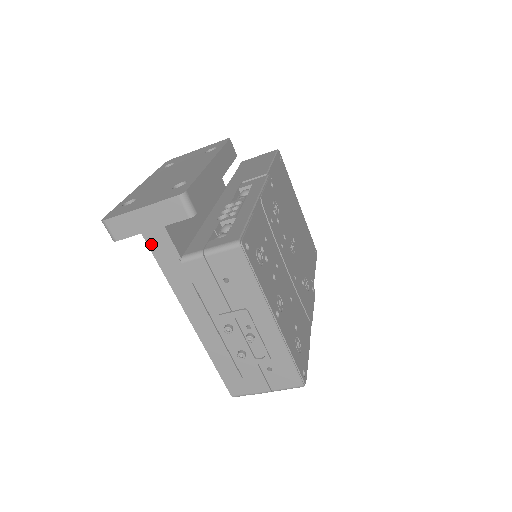
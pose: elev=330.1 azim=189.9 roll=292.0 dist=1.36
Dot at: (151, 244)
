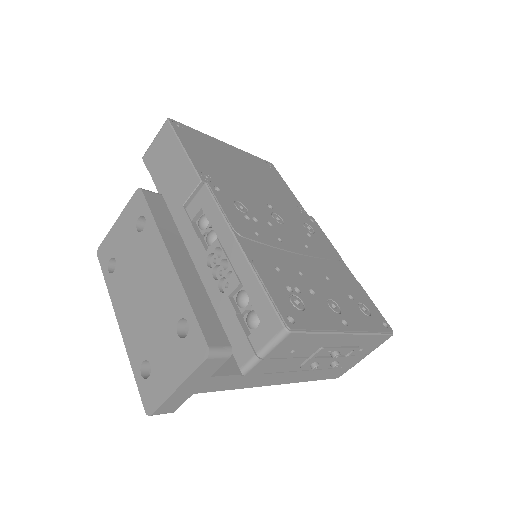
Dot at: (207, 390)
